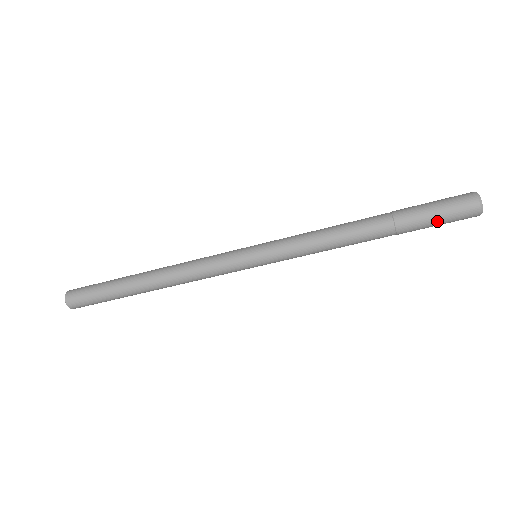
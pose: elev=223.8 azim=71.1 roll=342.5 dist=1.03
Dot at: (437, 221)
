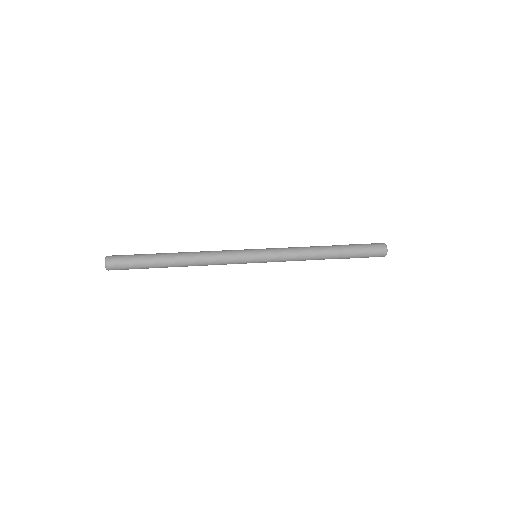
Dot at: (364, 256)
